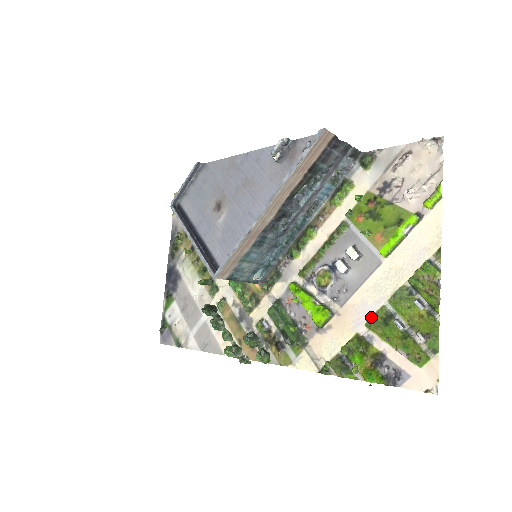
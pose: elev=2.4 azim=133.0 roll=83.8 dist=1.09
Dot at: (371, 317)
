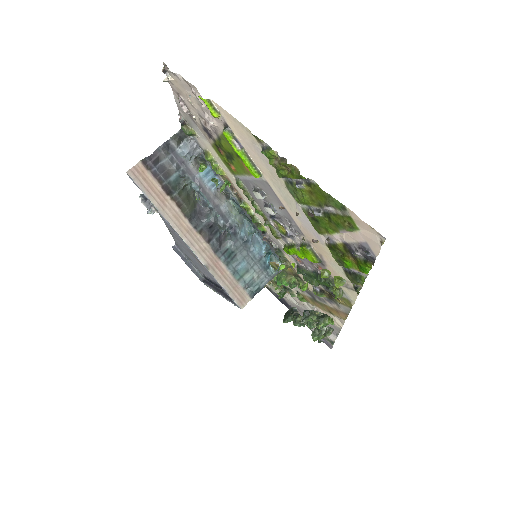
Dot at: (311, 225)
